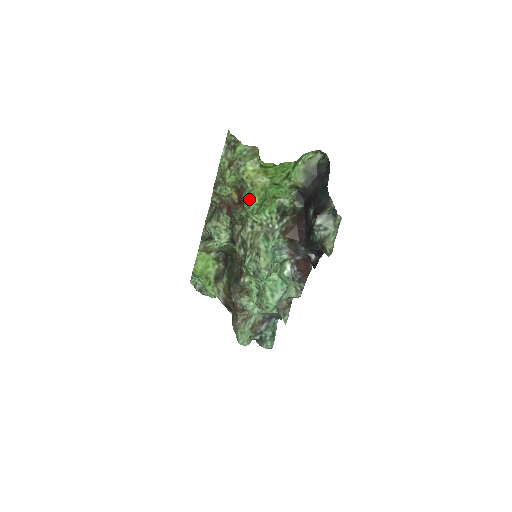
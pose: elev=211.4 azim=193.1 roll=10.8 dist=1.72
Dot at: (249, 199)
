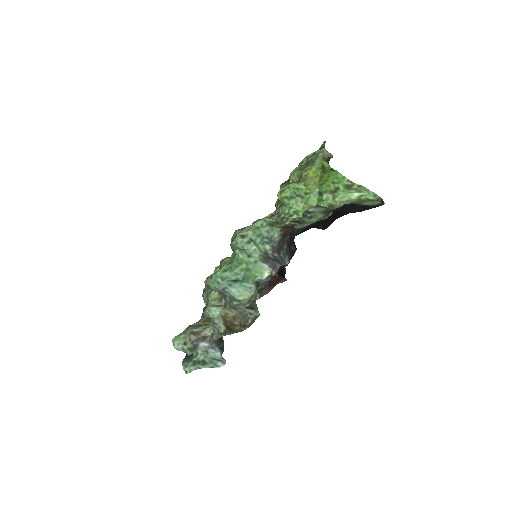
Dot at: (289, 183)
